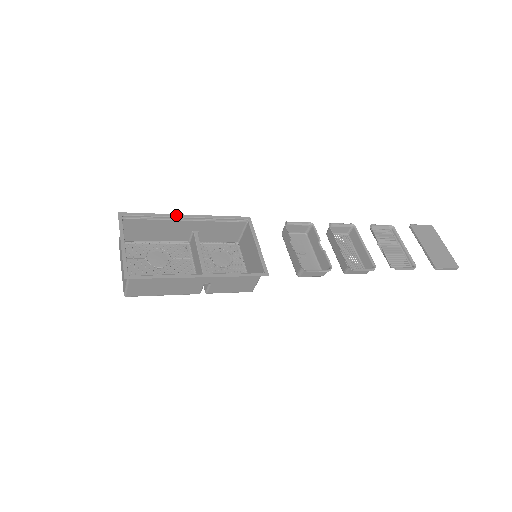
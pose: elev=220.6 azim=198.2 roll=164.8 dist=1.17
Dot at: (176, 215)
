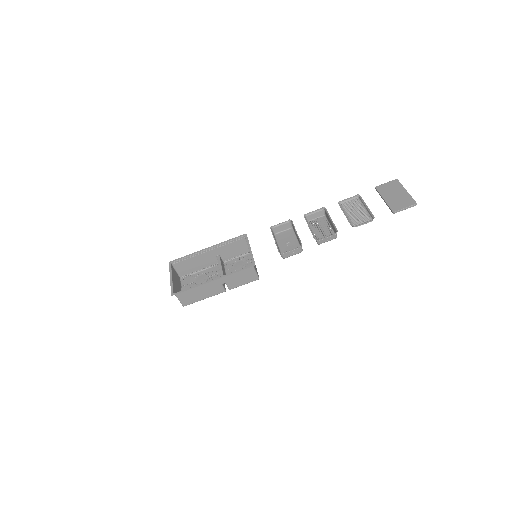
Dot at: (200, 251)
